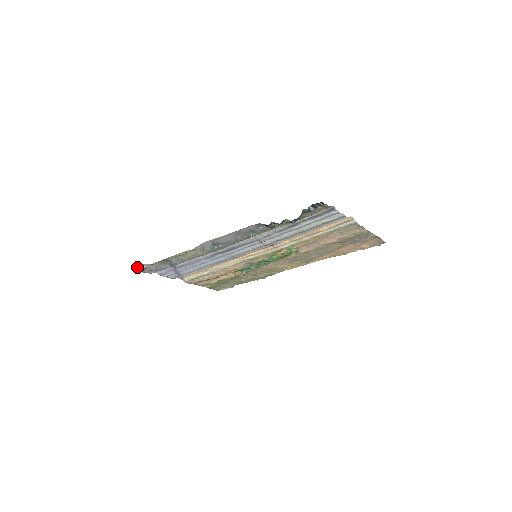
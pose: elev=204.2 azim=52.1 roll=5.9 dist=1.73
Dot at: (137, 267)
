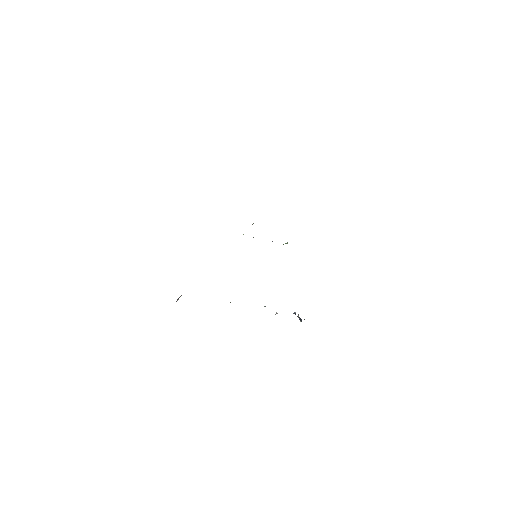
Dot at: occluded
